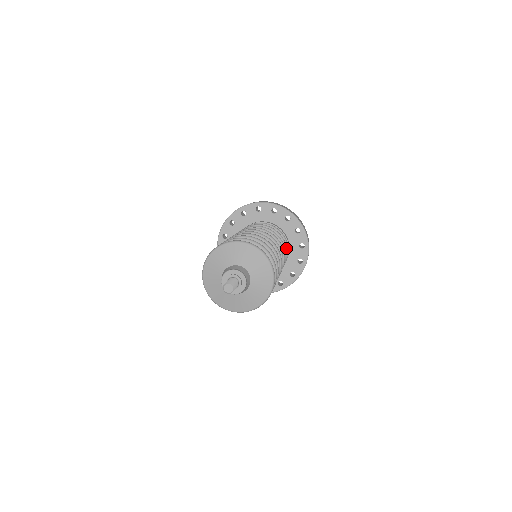
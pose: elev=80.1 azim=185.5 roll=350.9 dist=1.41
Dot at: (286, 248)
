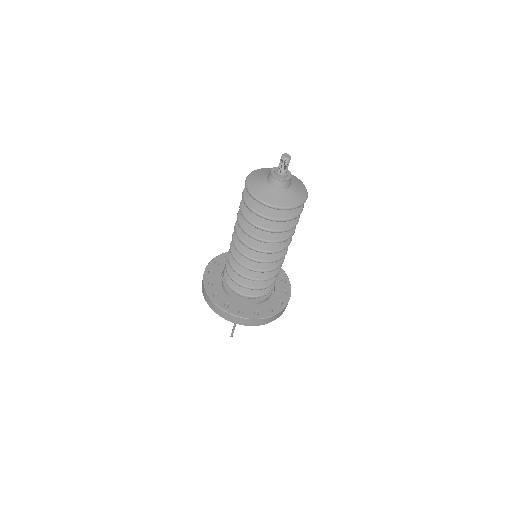
Dot at: occluded
